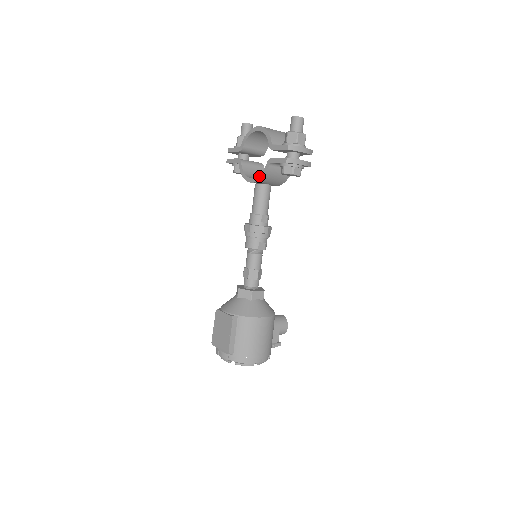
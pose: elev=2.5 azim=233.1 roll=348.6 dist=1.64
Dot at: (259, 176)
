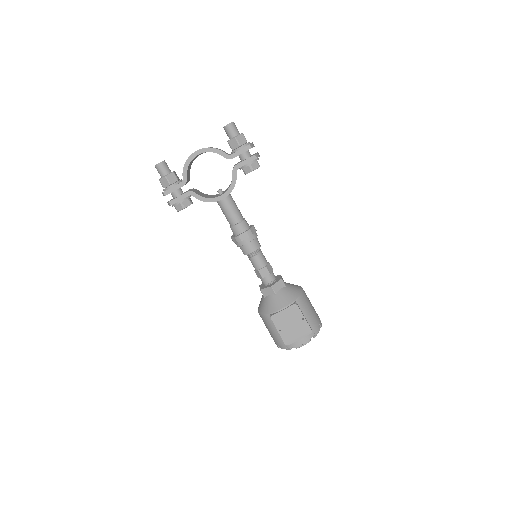
Dot at: (230, 188)
